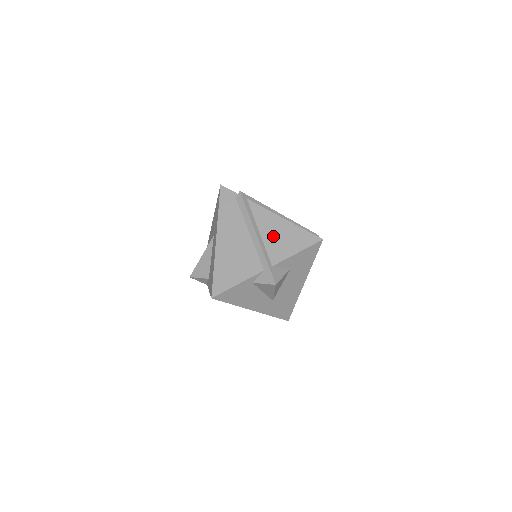
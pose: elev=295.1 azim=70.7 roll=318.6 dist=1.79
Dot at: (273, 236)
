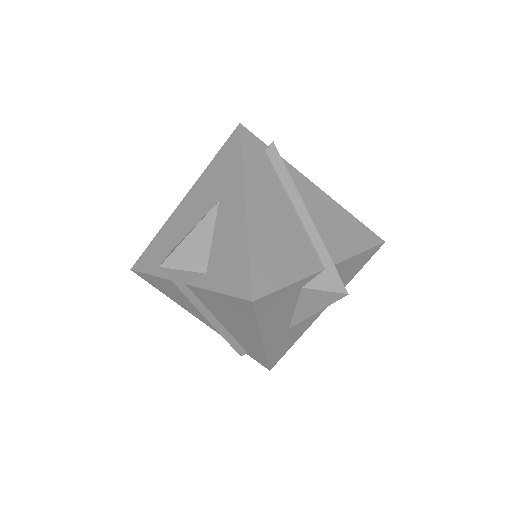
Dot at: (326, 220)
